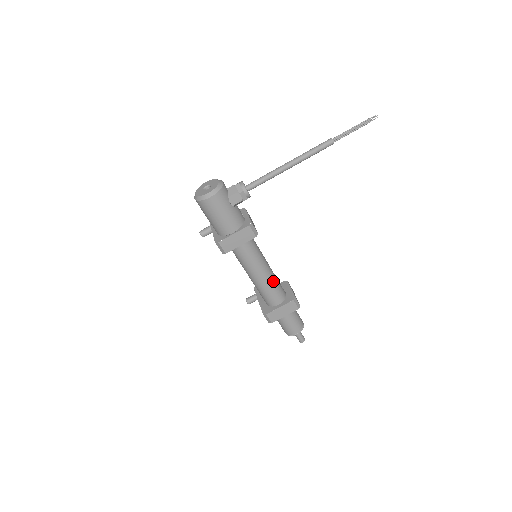
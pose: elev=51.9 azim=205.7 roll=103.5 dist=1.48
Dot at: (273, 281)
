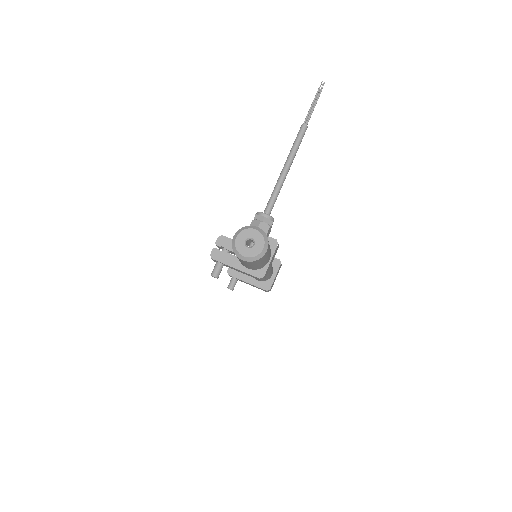
Dot at: occluded
